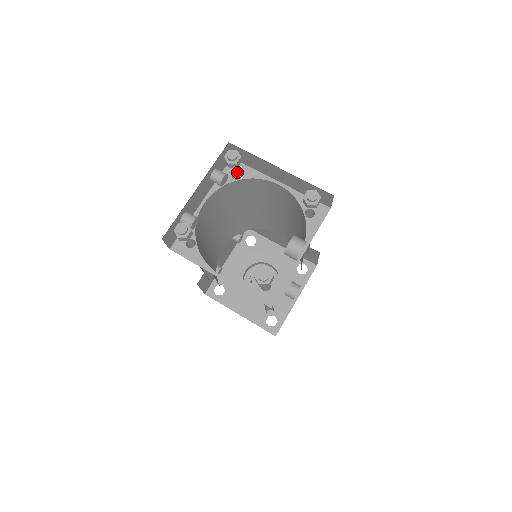
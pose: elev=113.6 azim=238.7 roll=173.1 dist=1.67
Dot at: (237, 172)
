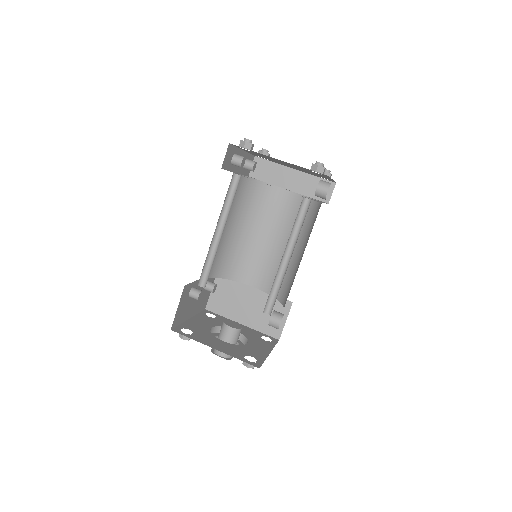
Dot at: occluded
